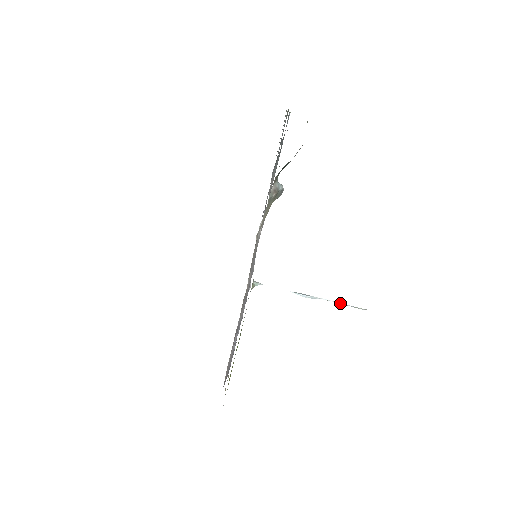
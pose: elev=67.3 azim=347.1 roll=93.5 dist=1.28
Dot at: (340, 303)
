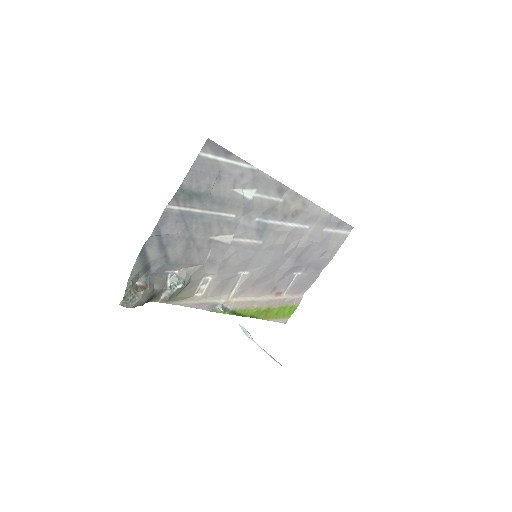
Dot at: (264, 351)
